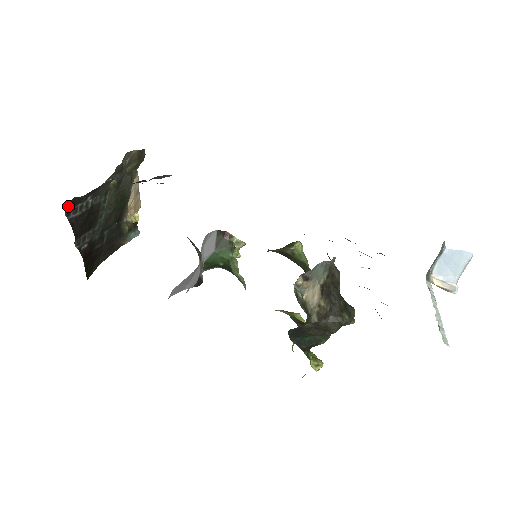
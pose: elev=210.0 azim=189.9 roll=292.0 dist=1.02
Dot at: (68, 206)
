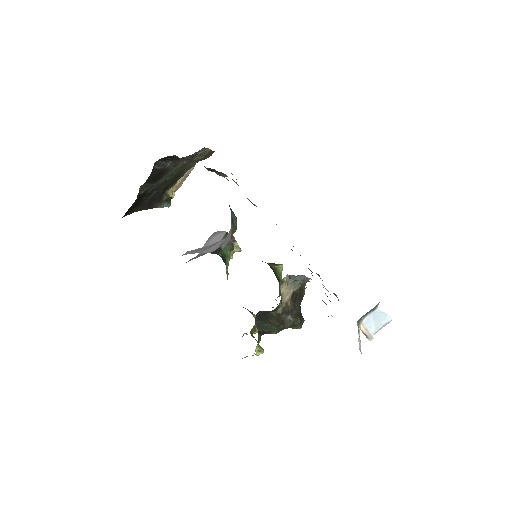
Dot at: (161, 159)
